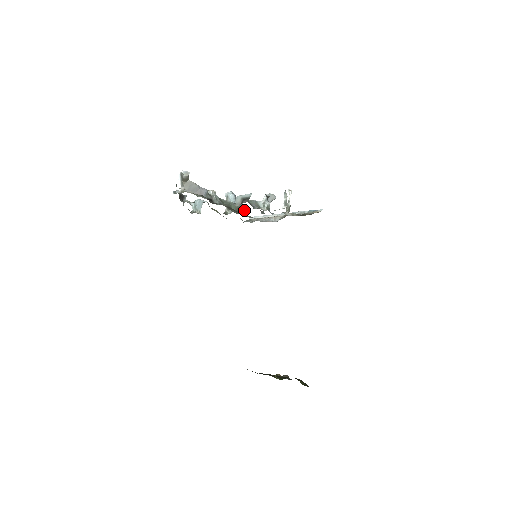
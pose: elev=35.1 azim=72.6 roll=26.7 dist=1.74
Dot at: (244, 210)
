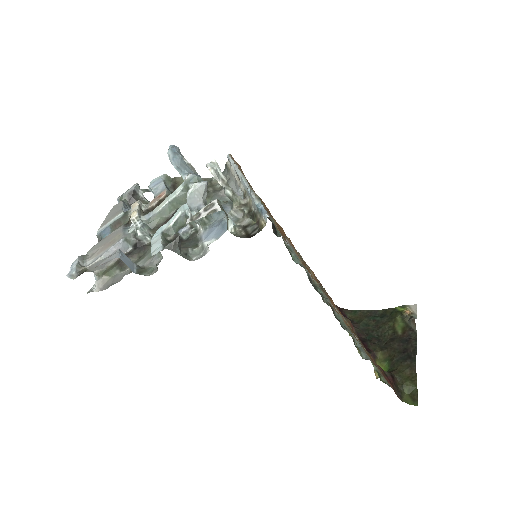
Dot at: occluded
